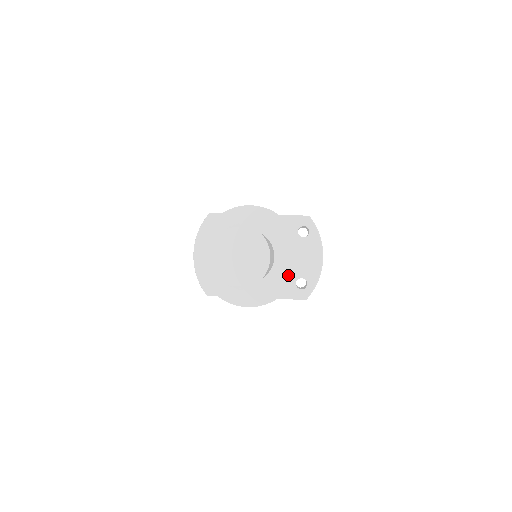
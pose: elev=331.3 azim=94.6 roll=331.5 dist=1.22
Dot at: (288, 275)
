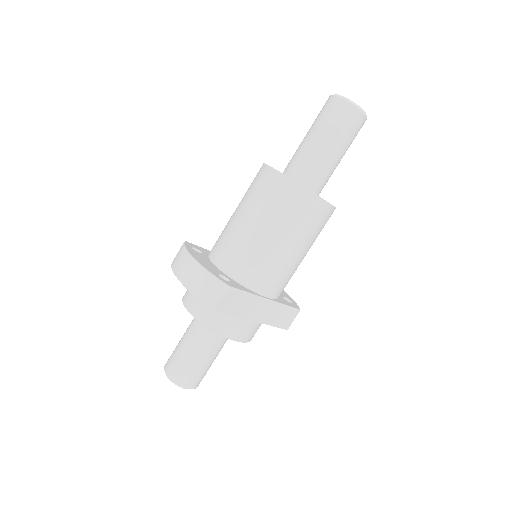
Dot at: occluded
